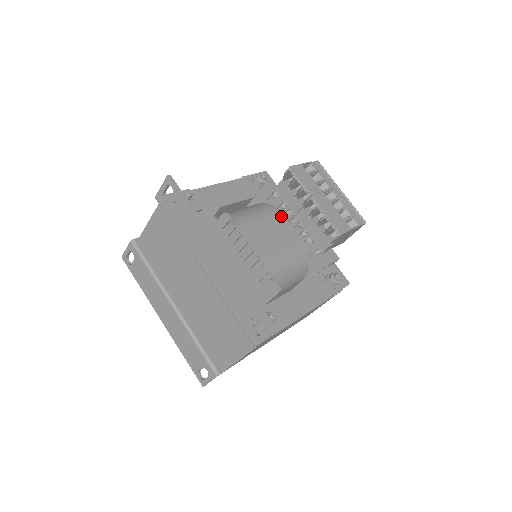
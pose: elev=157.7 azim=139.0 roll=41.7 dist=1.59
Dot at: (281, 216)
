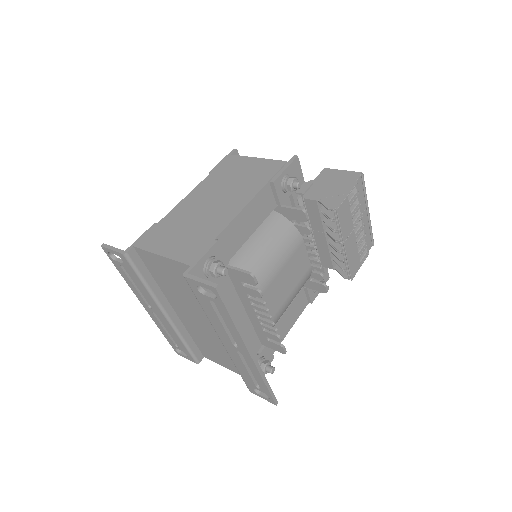
Dot at: (302, 245)
